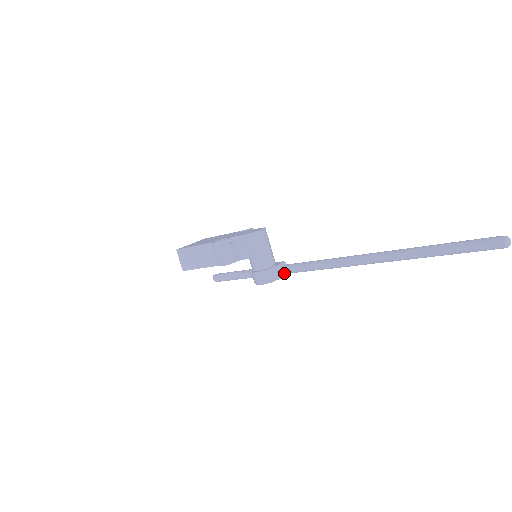
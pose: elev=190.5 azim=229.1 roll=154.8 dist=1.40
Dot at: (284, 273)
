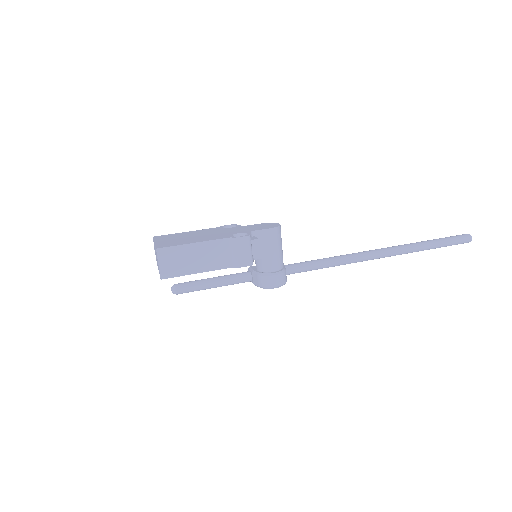
Dot at: (286, 274)
